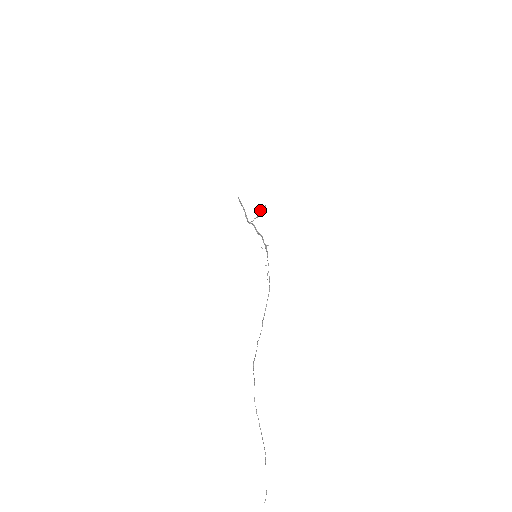
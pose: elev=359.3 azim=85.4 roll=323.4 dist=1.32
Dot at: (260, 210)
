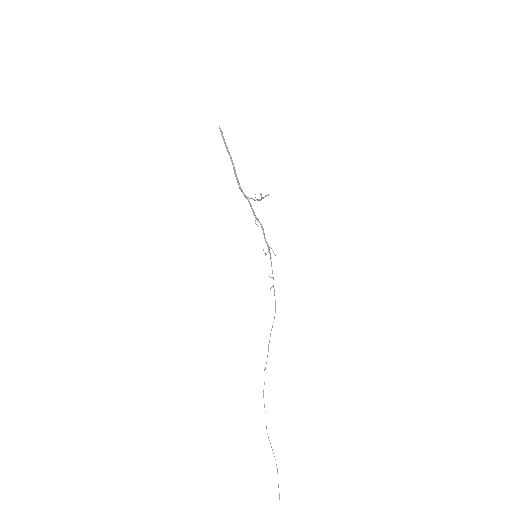
Dot at: (261, 199)
